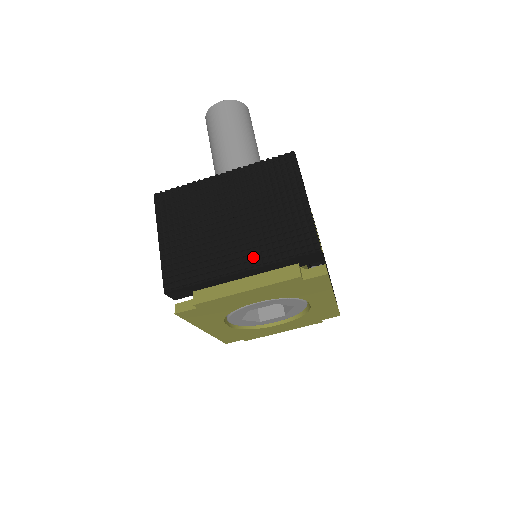
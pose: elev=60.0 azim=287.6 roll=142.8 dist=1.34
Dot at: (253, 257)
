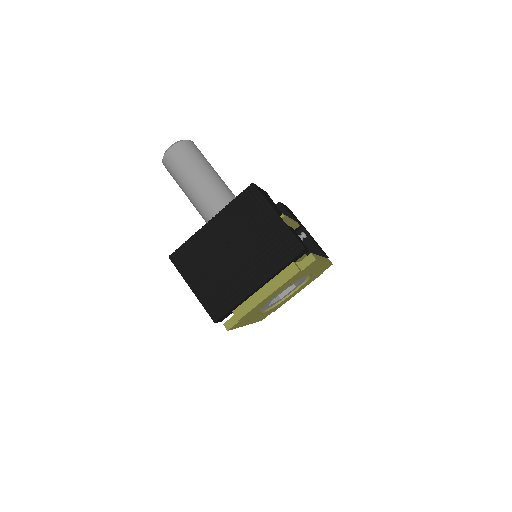
Dot at: (262, 273)
